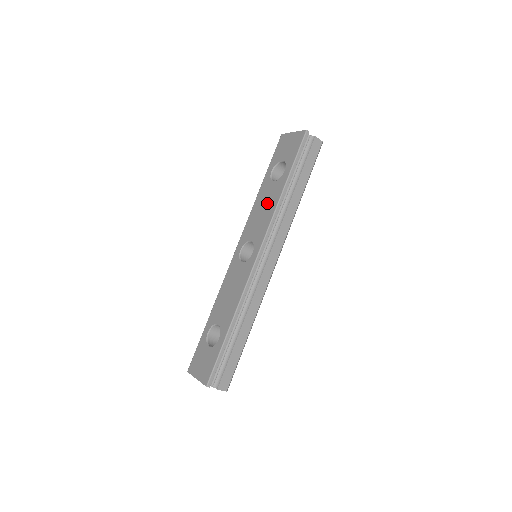
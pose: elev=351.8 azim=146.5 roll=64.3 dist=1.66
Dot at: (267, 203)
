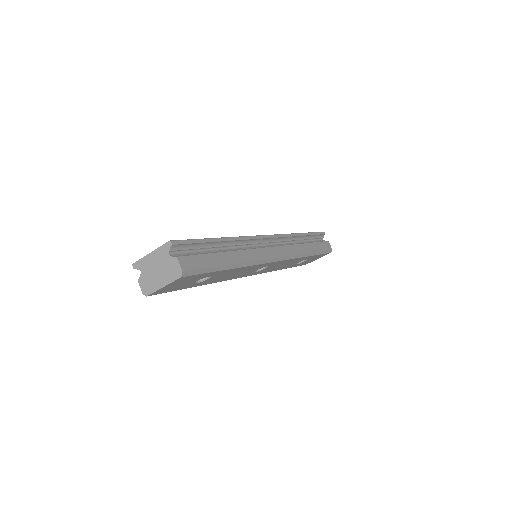
Dot at: occluded
